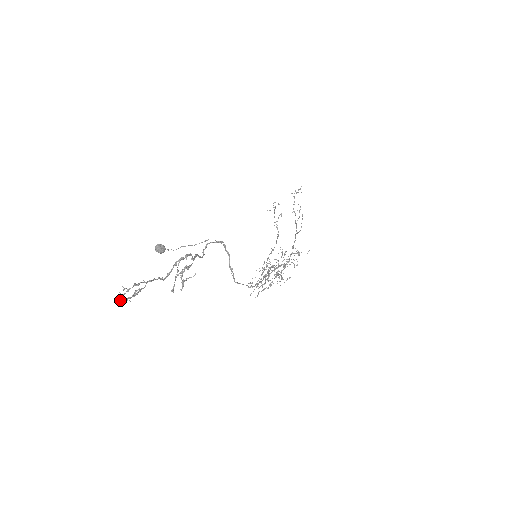
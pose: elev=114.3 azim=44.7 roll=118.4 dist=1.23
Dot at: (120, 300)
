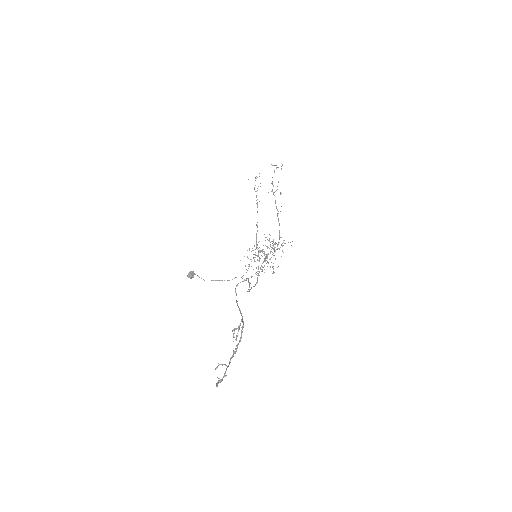
Dot at: (216, 386)
